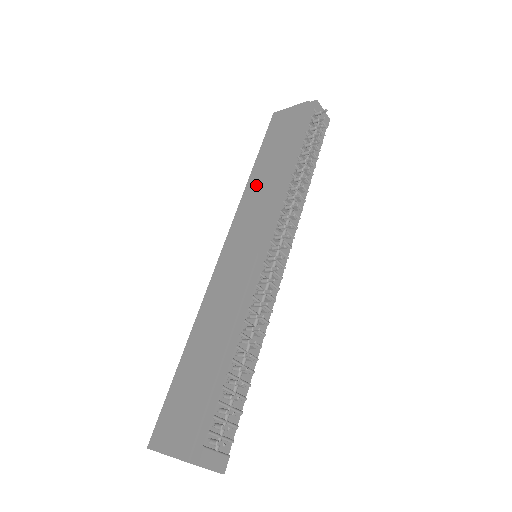
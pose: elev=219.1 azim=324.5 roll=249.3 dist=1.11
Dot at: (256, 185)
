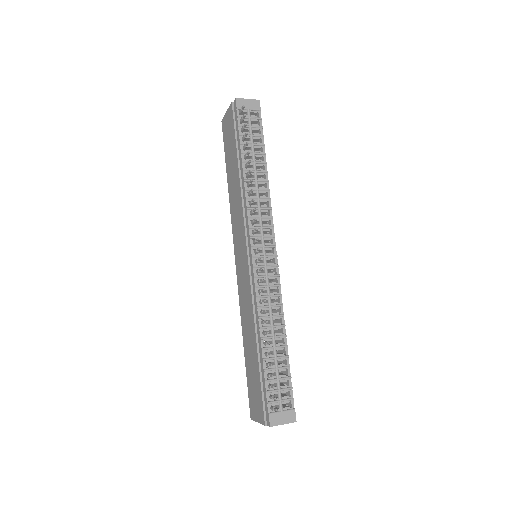
Dot at: (232, 198)
